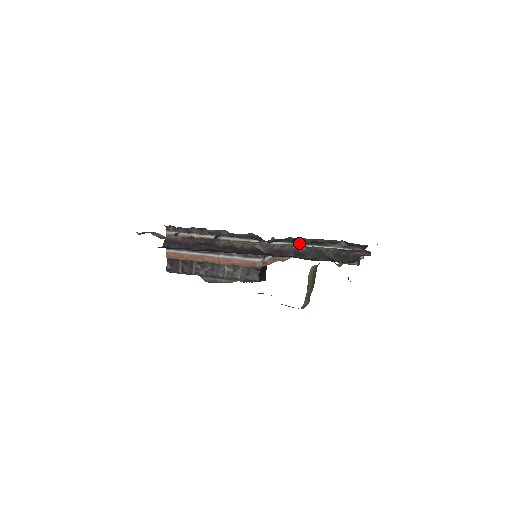
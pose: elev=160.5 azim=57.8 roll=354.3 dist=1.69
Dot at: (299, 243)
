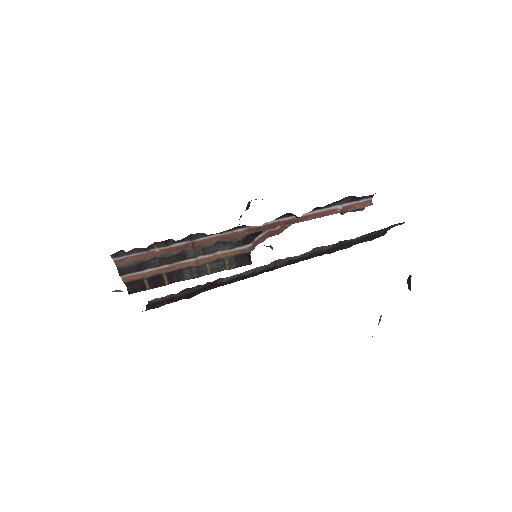
Dot at: (299, 217)
